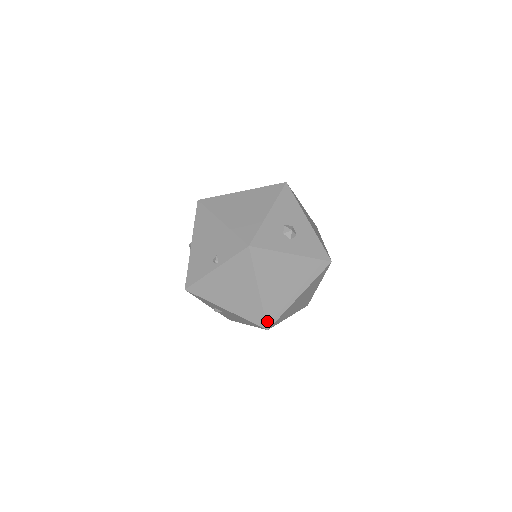
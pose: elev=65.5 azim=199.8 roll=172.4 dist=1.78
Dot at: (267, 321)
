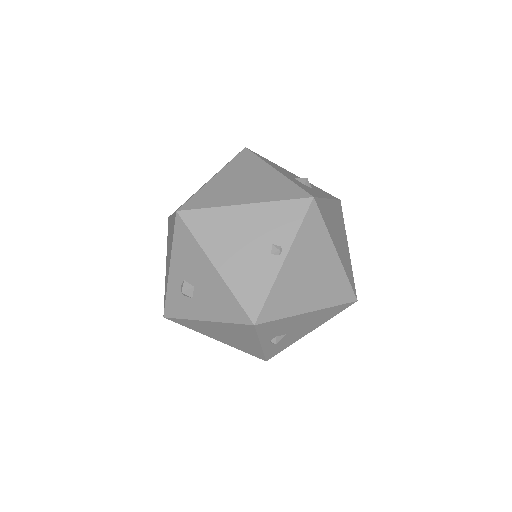
Dot at: (353, 290)
